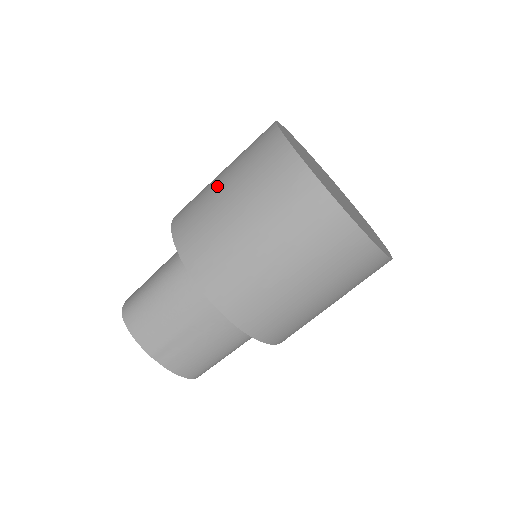
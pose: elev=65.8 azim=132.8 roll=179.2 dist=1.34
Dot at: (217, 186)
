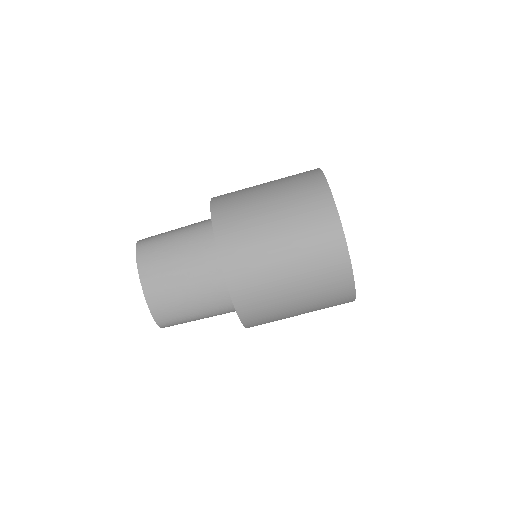
Dot at: (260, 185)
